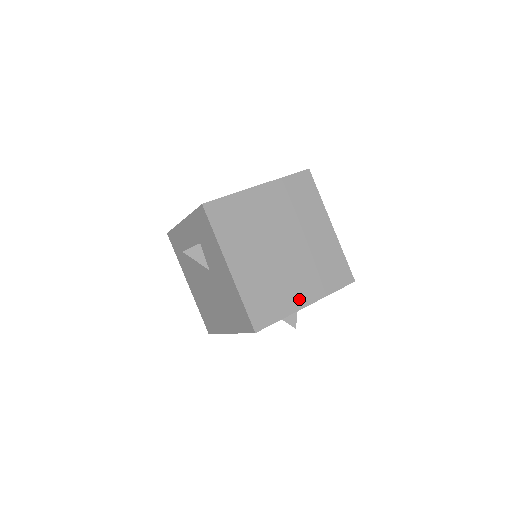
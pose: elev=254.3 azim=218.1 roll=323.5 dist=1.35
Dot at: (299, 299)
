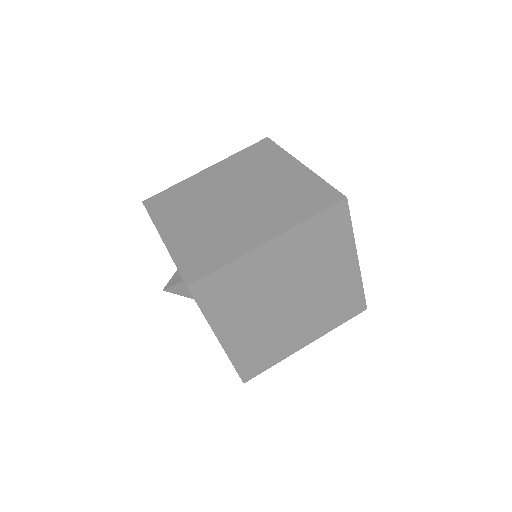
Dot at: (297, 343)
